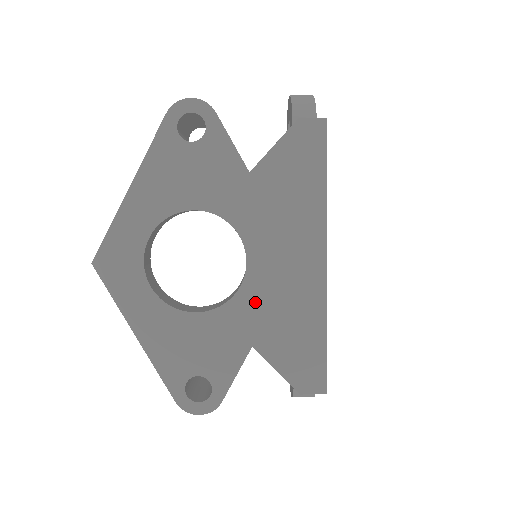
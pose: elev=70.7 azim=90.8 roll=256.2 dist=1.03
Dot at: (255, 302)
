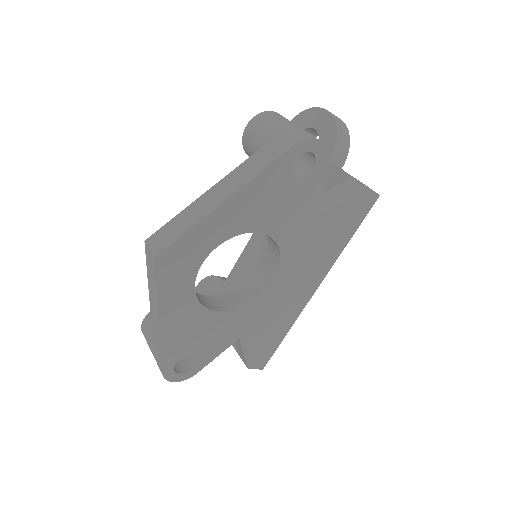
Dot at: (260, 309)
